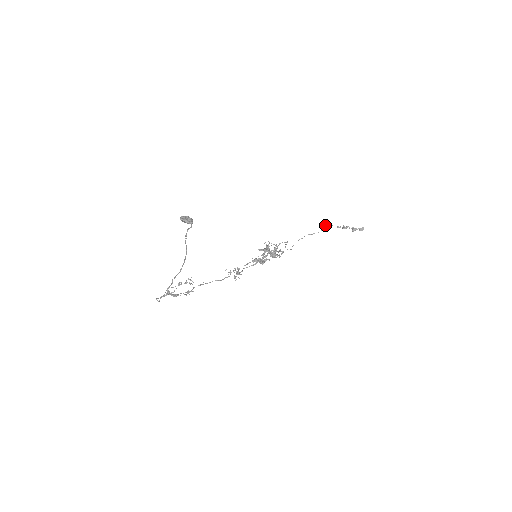
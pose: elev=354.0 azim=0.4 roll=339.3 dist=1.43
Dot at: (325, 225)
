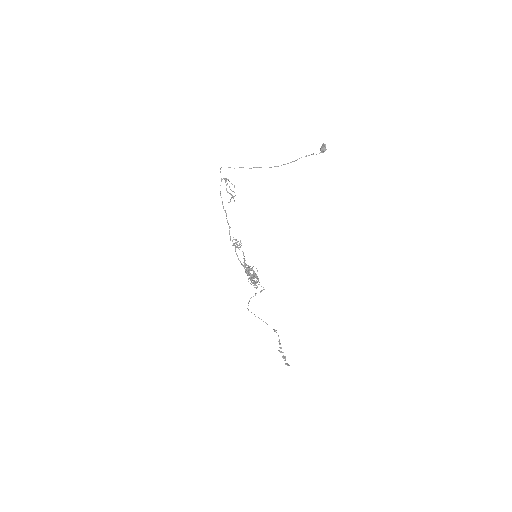
Dot at: (275, 330)
